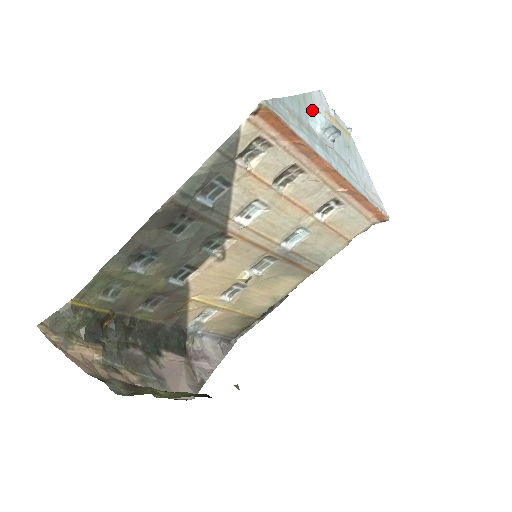
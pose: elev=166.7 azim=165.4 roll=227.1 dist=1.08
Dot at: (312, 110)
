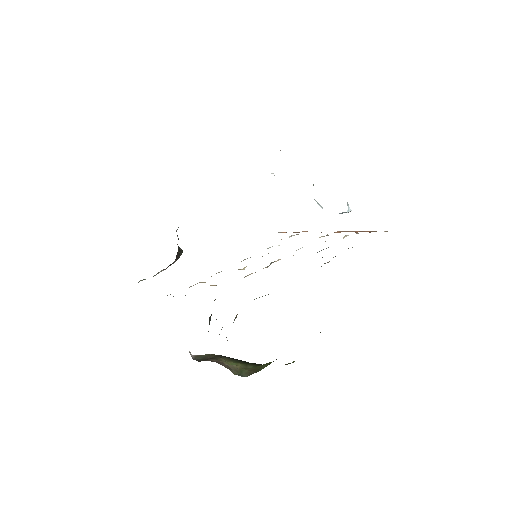
Dot at: occluded
